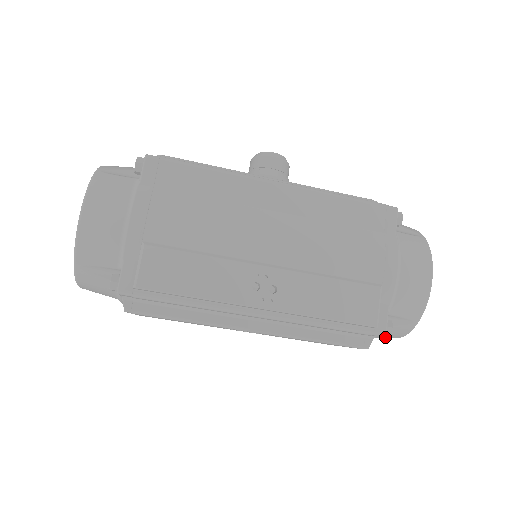
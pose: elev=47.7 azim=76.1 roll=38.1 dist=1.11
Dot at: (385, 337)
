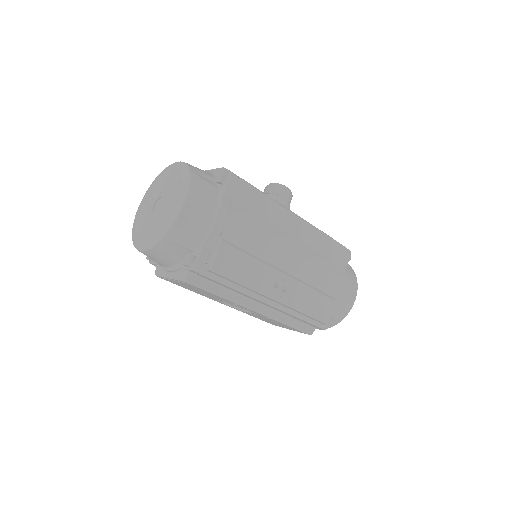
Dot at: occluded
